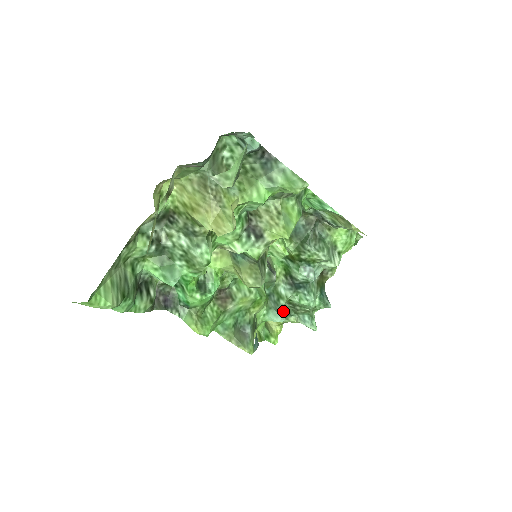
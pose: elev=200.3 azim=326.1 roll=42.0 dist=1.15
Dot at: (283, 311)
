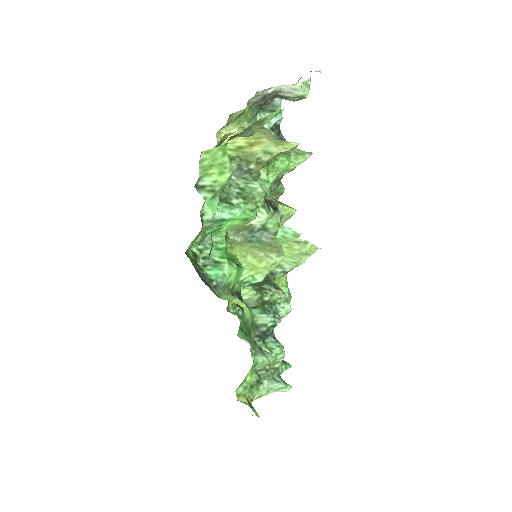
Dot at: occluded
